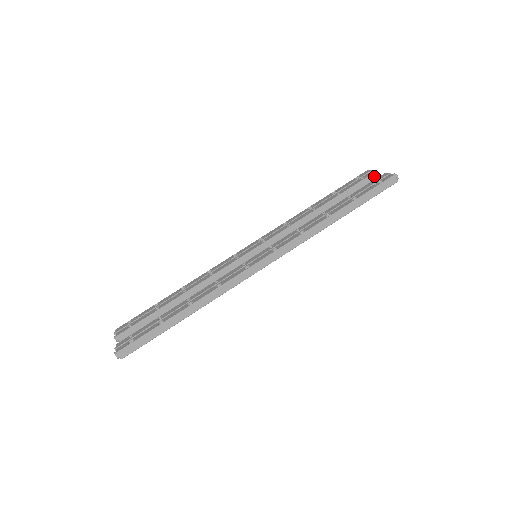
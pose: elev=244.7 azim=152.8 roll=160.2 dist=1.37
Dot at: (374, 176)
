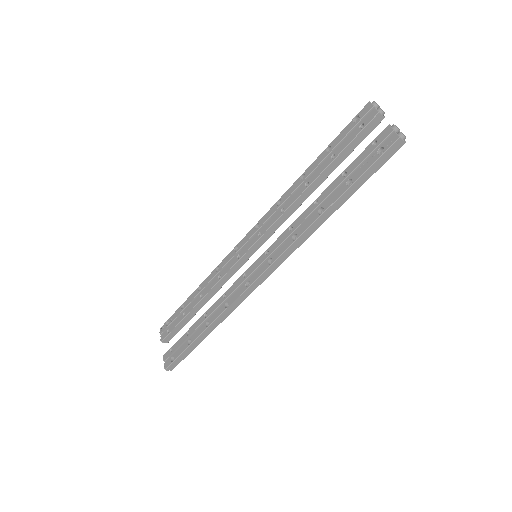
Dot at: (377, 119)
